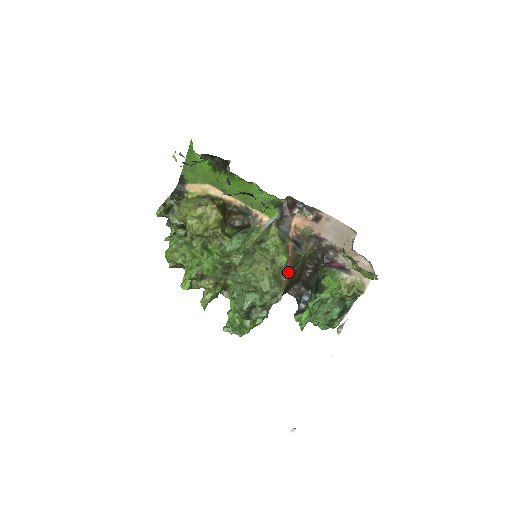
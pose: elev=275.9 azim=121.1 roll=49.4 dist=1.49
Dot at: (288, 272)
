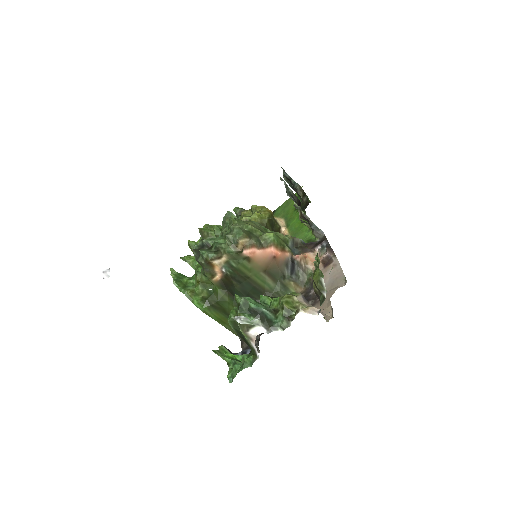
Dot at: (262, 259)
